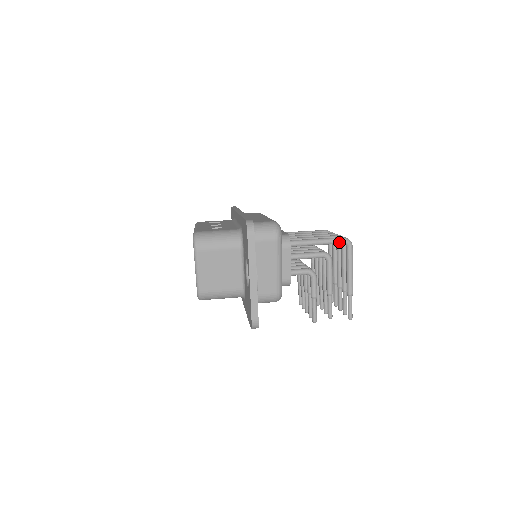
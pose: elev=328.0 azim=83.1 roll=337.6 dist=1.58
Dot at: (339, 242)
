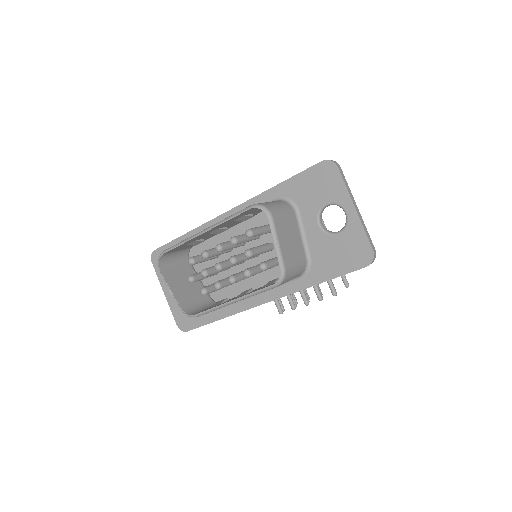
Dot at: occluded
